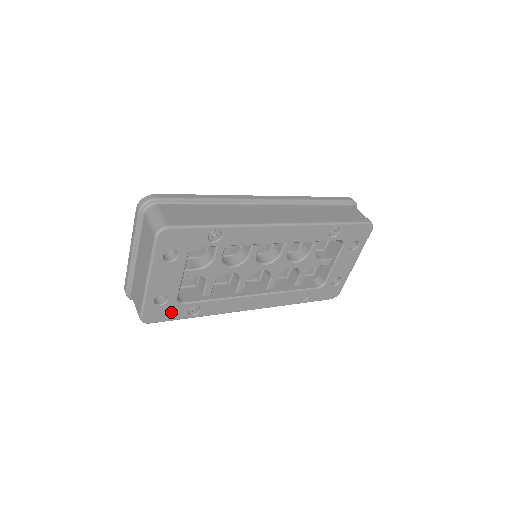
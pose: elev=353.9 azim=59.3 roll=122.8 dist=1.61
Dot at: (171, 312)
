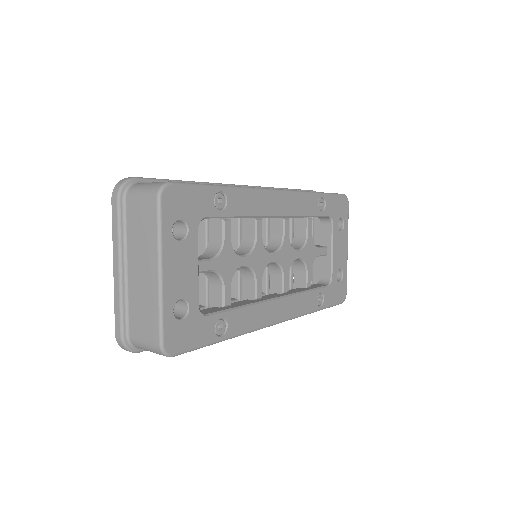
Dot at: (196, 332)
